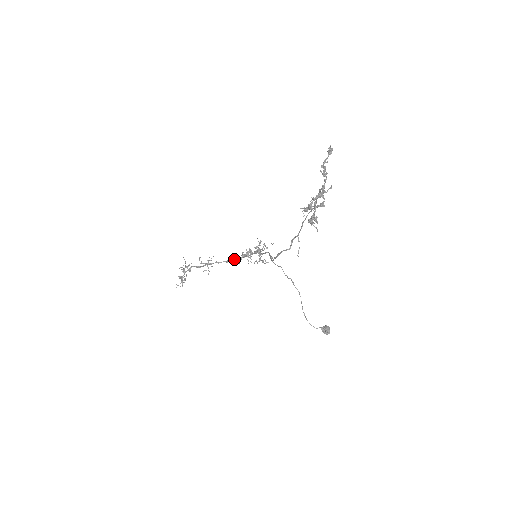
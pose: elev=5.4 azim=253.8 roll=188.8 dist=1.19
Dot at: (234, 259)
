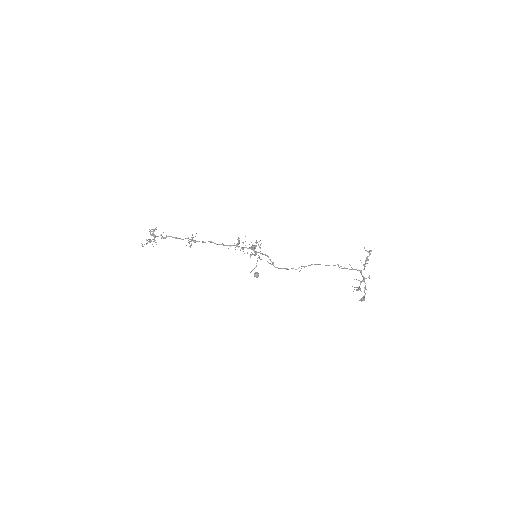
Dot at: (224, 245)
